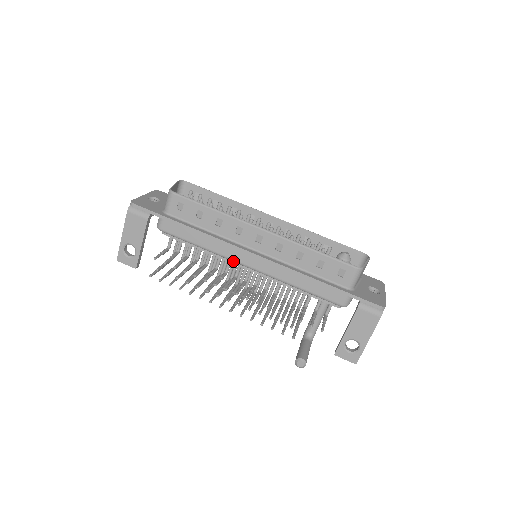
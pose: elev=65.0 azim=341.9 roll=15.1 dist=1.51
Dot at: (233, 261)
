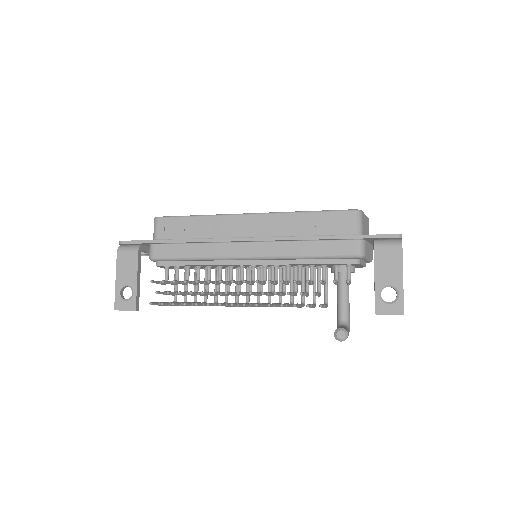
Dot at: (232, 258)
